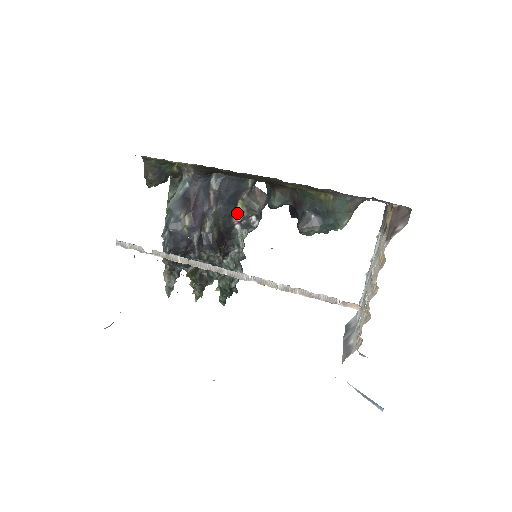
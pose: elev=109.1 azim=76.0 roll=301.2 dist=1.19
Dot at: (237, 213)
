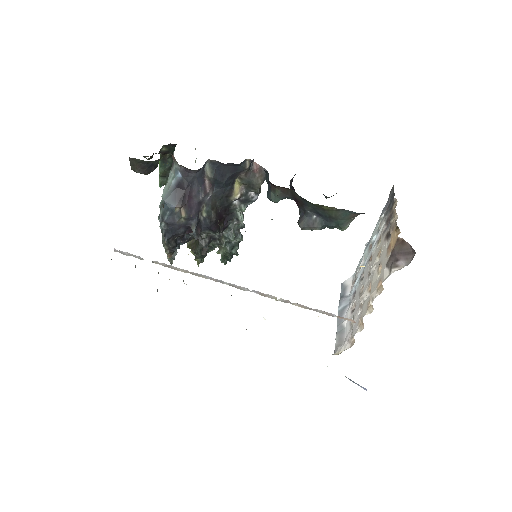
Dot at: (235, 191)
